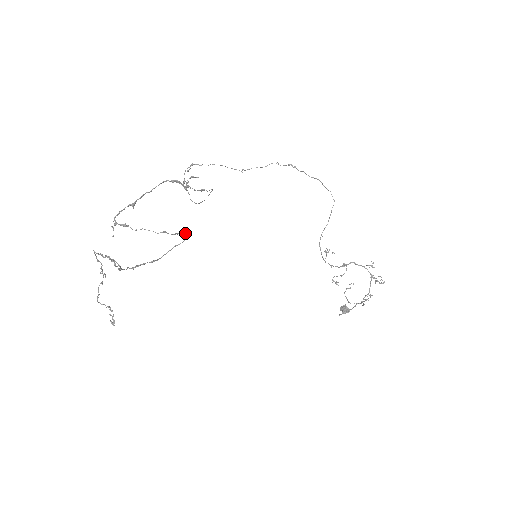
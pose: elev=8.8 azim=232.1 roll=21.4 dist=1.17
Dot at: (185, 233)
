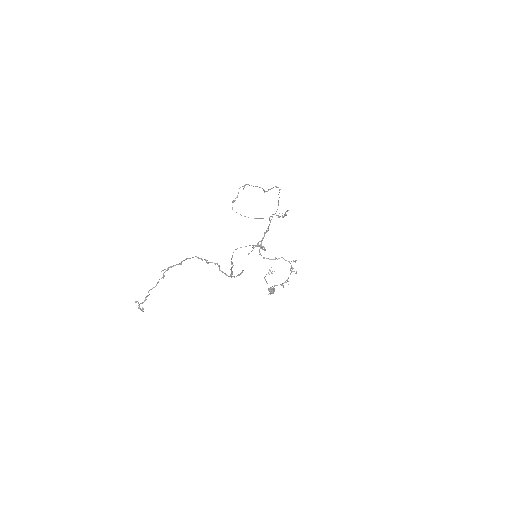
Dot at: occluded
